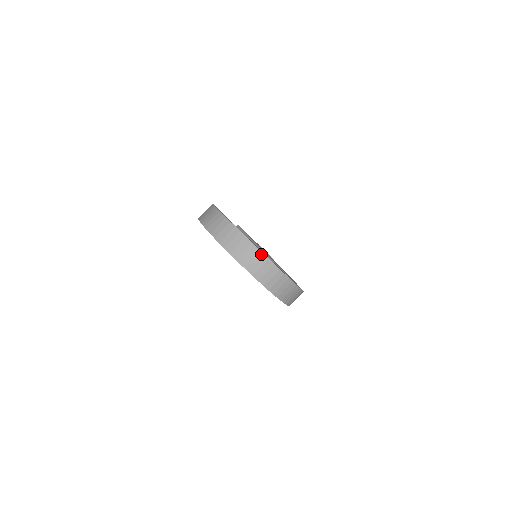
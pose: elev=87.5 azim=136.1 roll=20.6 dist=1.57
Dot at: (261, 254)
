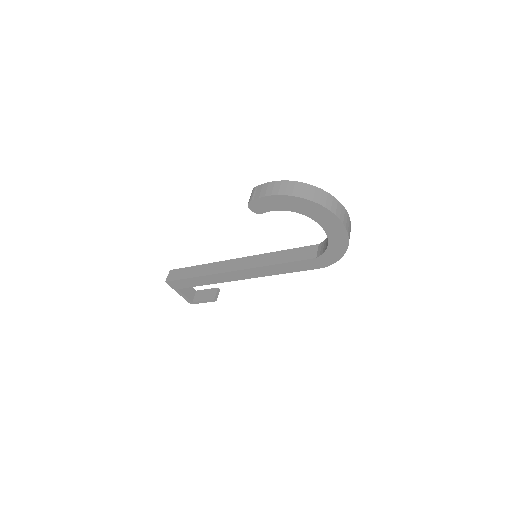
Dot at: (337, 201)
